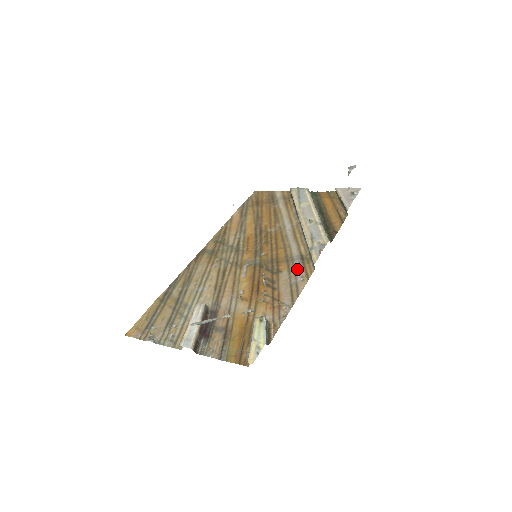
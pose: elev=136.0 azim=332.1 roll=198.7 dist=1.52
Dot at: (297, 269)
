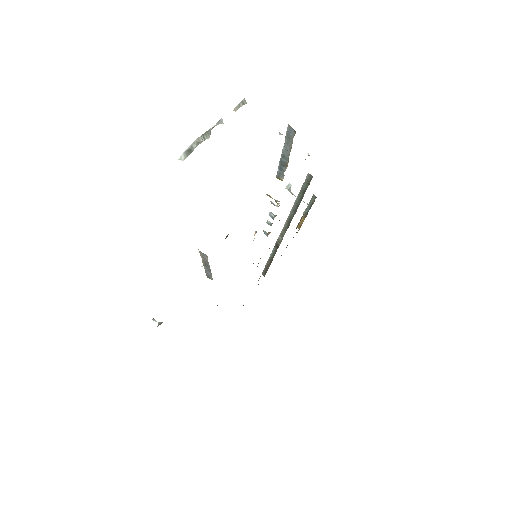
Dot at: occluded
